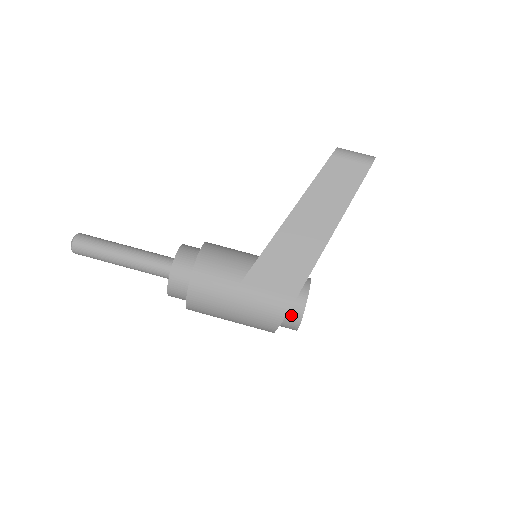
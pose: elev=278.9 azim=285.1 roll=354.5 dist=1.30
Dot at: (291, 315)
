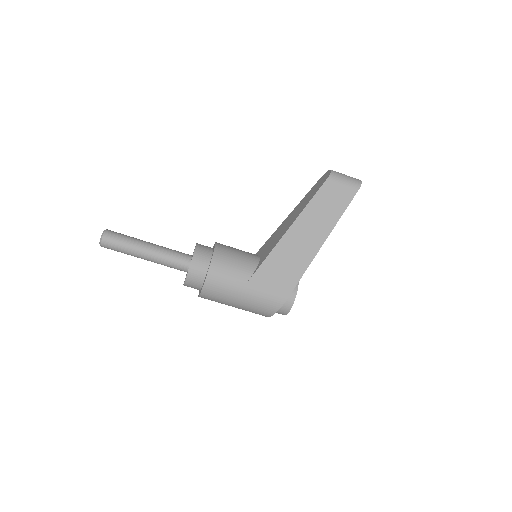
Dot at: (282, 308)
